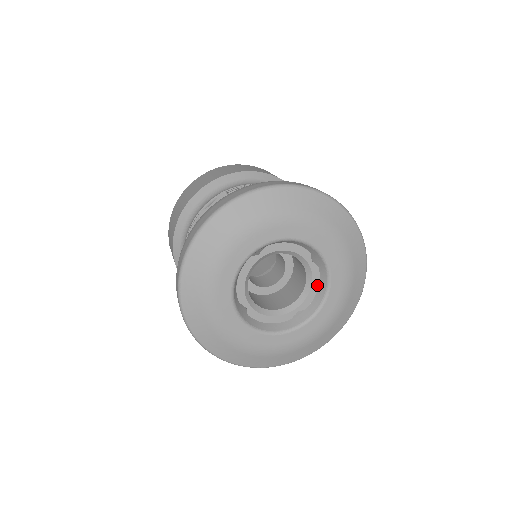
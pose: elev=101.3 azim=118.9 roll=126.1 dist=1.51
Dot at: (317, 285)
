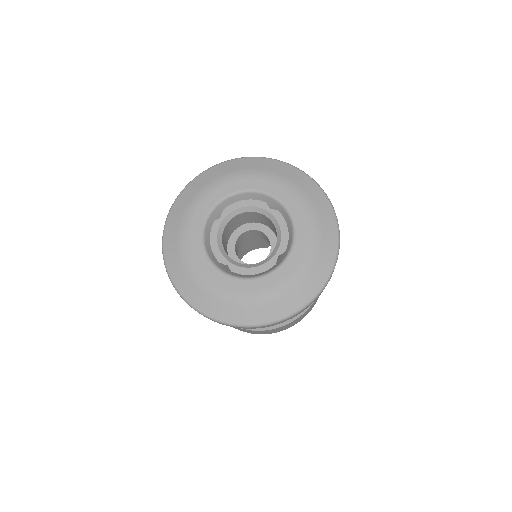
Dot at: (286, 227)
